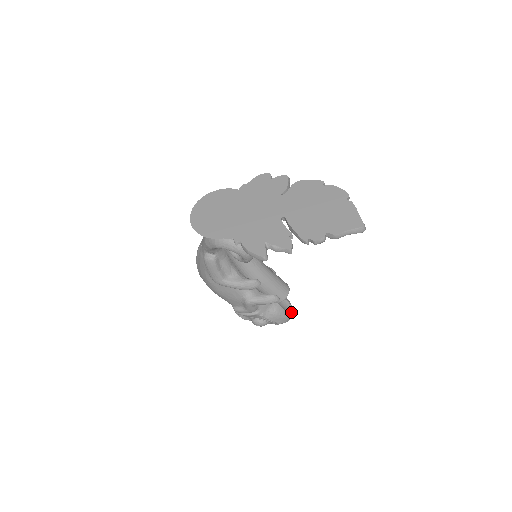
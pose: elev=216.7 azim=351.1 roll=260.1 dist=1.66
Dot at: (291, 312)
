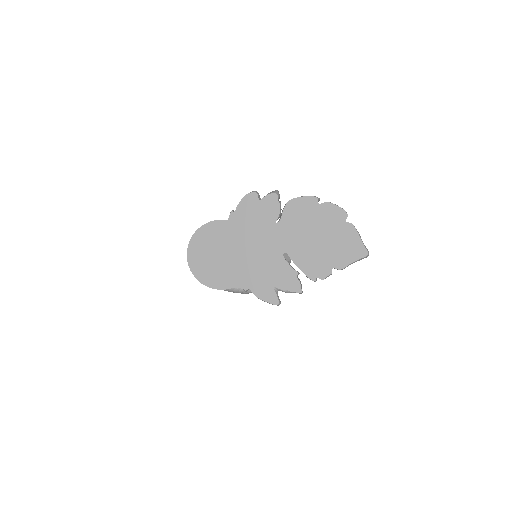
Dot at: occluded
